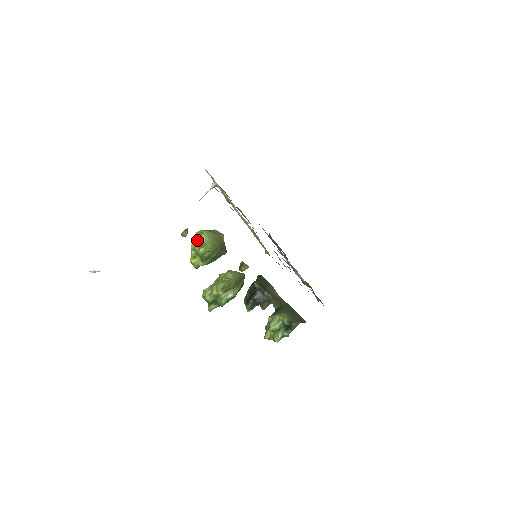
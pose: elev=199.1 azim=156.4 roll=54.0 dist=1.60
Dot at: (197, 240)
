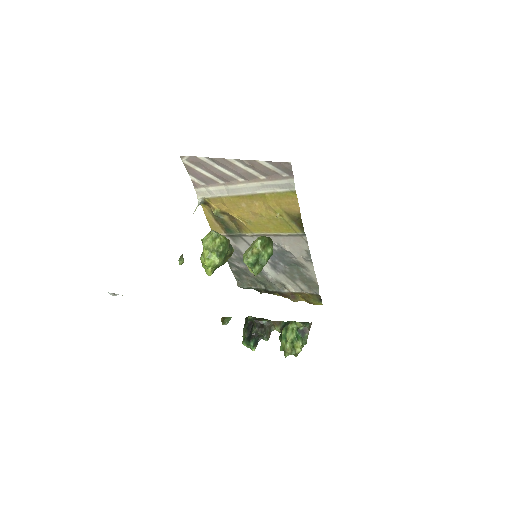
Dot at: (208, 237)
